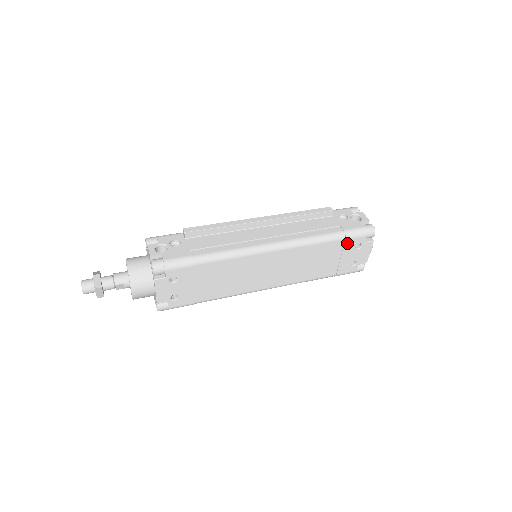
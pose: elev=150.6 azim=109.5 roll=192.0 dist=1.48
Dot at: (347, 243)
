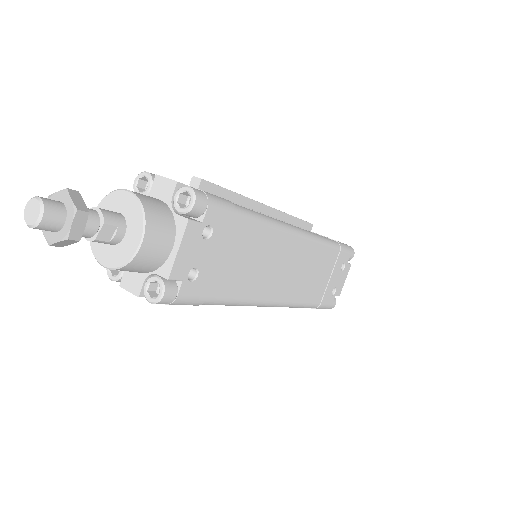
Dot at: (339, 257)
